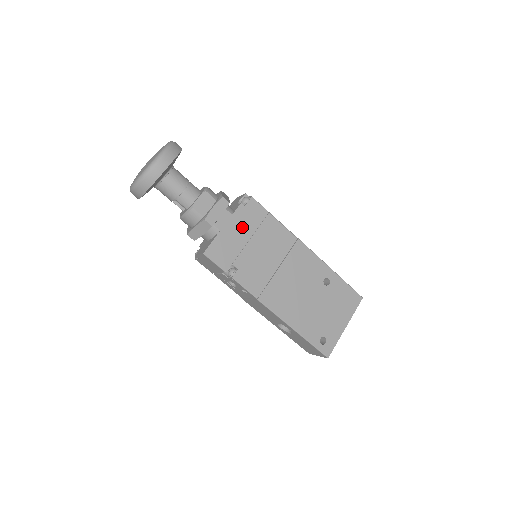
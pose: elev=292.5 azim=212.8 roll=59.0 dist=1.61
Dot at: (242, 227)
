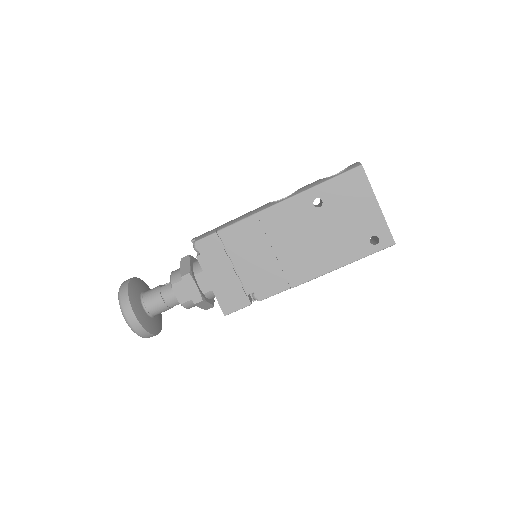
Dot at: (218, 267)
